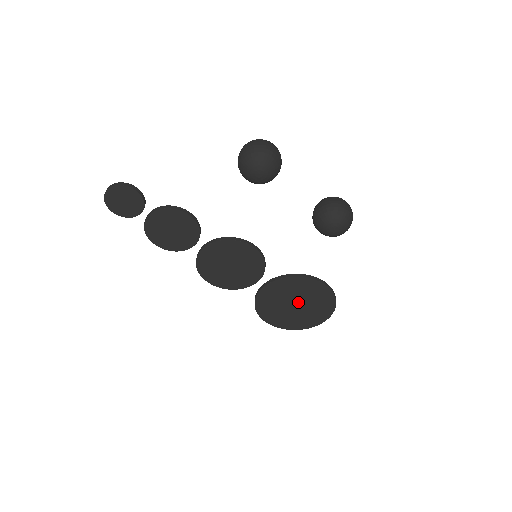
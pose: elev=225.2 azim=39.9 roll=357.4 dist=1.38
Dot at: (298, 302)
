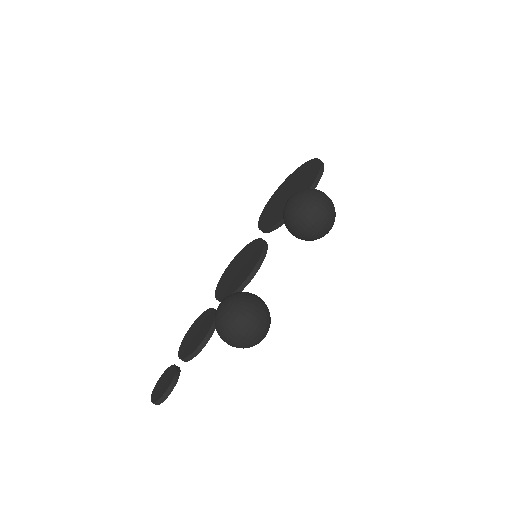
Dot at: occluded
